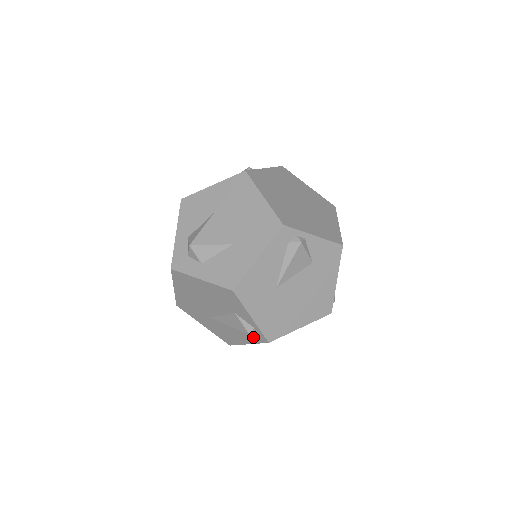
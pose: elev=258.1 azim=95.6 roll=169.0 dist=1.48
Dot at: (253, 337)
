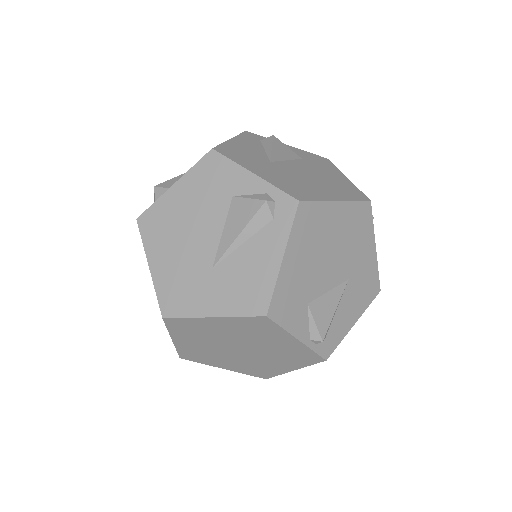
Dot at: (277, 222)
